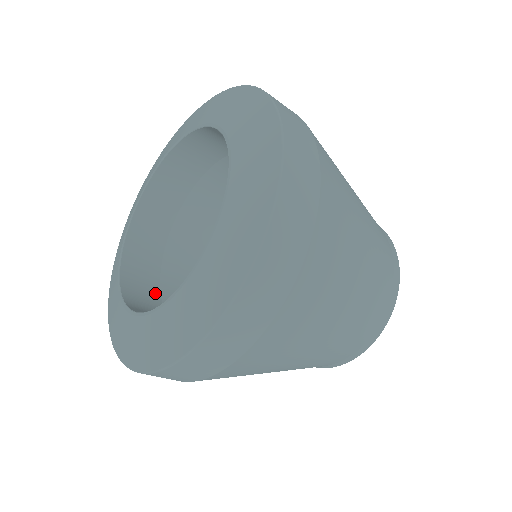
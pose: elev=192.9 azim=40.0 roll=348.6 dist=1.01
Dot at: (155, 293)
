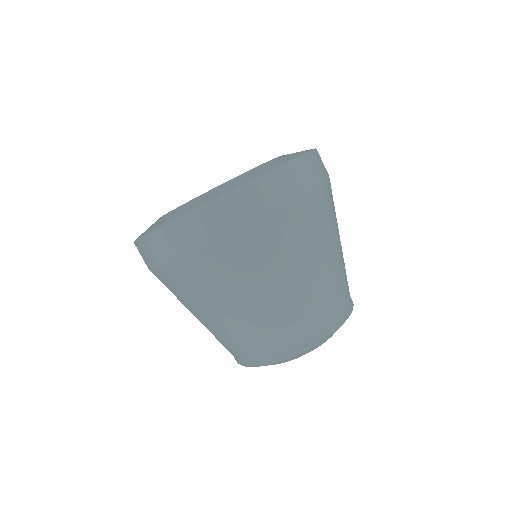
Dot at: occluded
